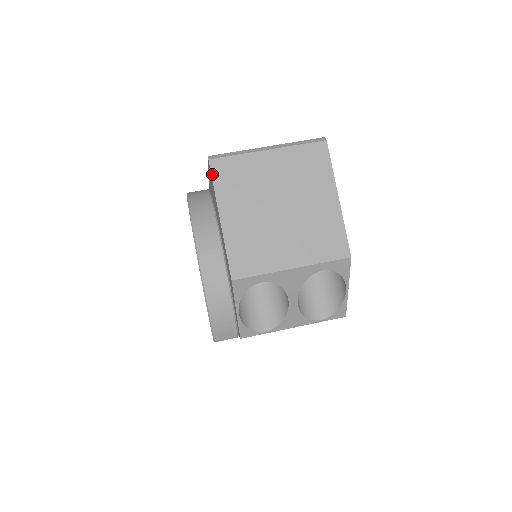
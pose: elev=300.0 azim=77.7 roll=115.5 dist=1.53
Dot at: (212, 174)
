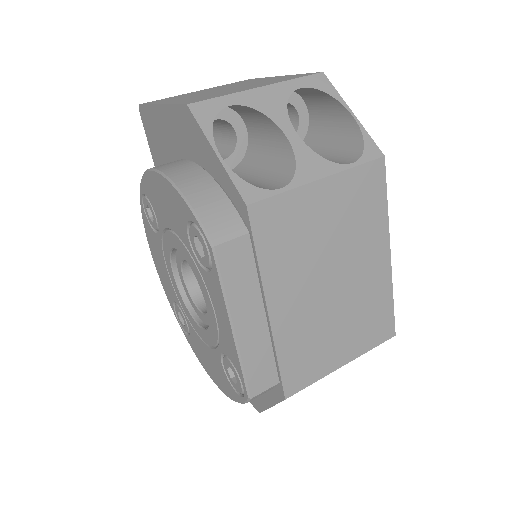
Dot at: (144, 104)
